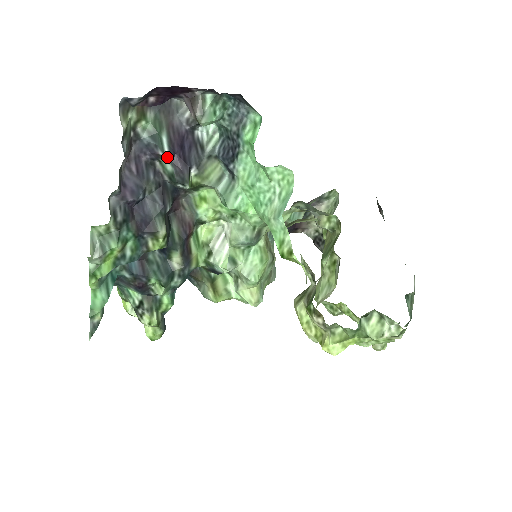
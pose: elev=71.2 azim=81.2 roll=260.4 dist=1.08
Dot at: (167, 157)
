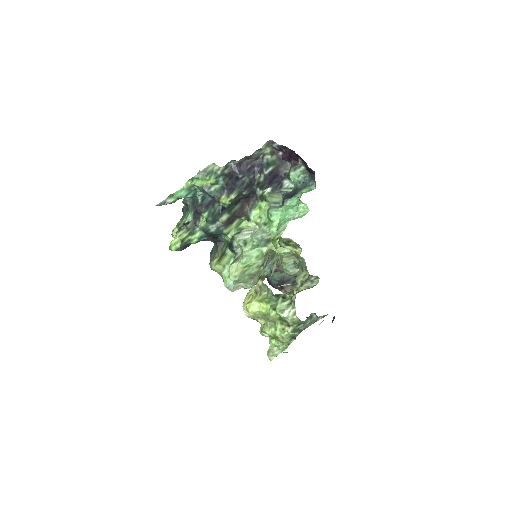
Dot at: (265, 174)
